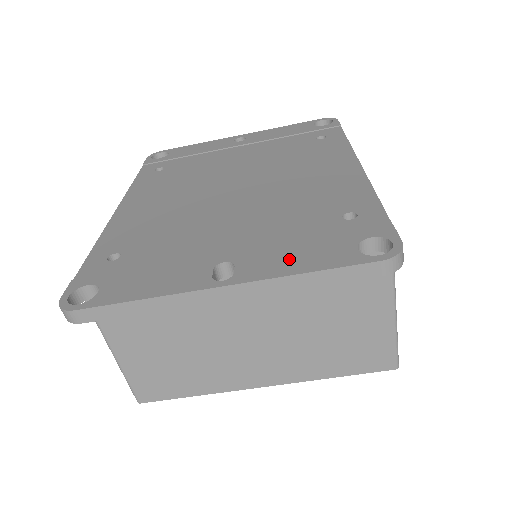
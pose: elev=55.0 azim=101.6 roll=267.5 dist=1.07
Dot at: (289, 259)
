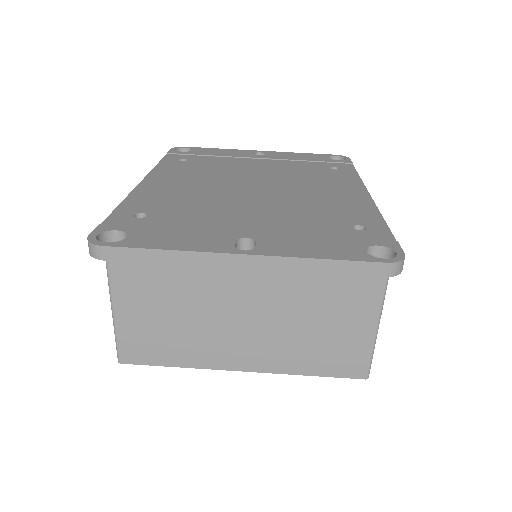
Dot at: (305, 246)
